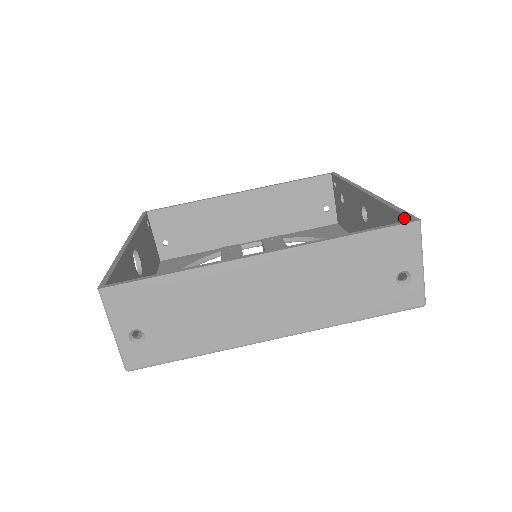
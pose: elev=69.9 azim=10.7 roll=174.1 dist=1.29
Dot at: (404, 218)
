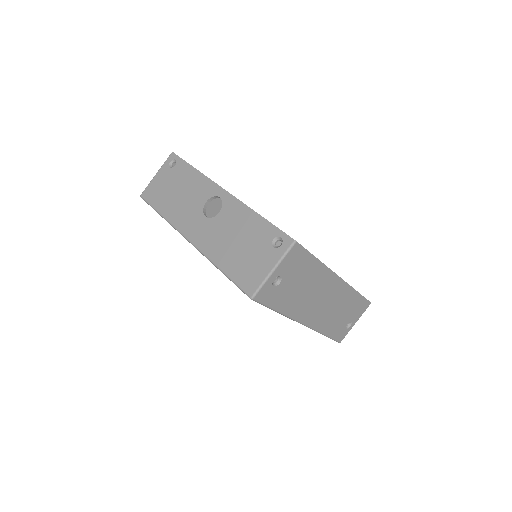
Dot at: occluded
